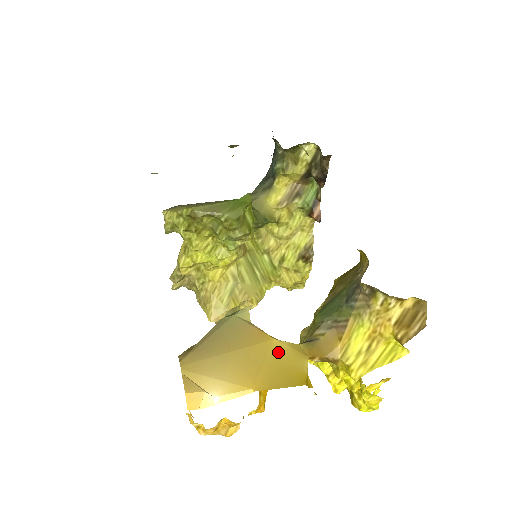
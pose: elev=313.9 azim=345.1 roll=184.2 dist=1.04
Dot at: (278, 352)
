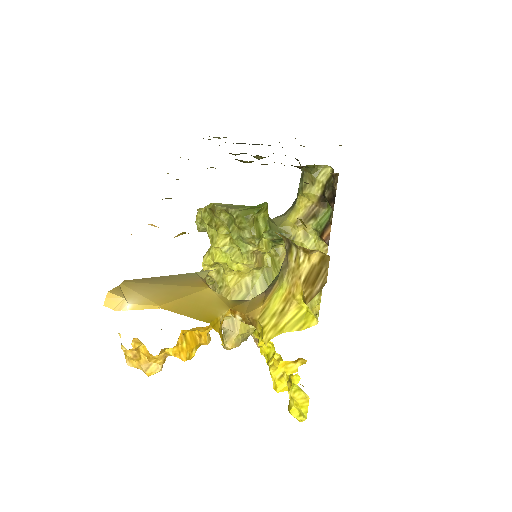
Dot at: (204, 296)
